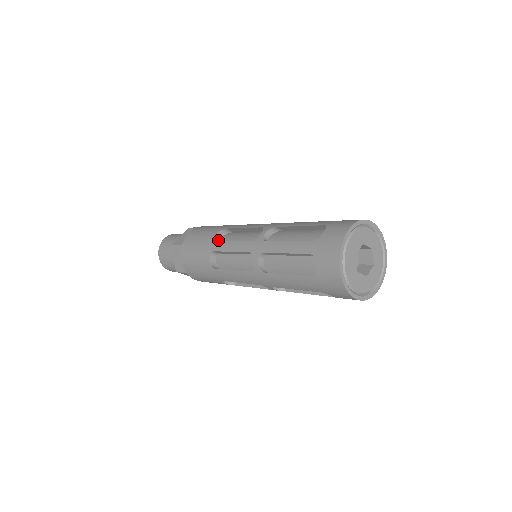
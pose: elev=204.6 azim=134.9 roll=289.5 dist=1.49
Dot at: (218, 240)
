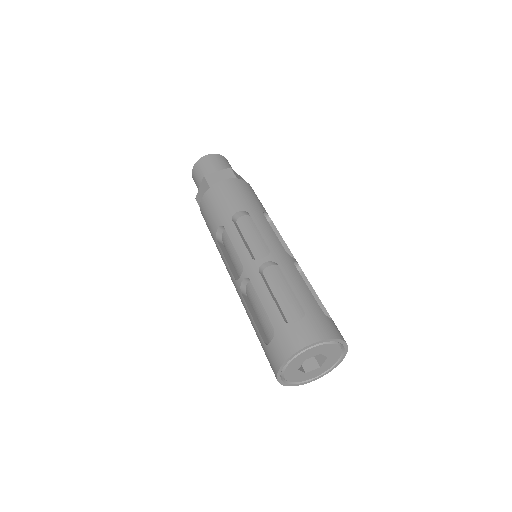
Dot at: (236, 217)
